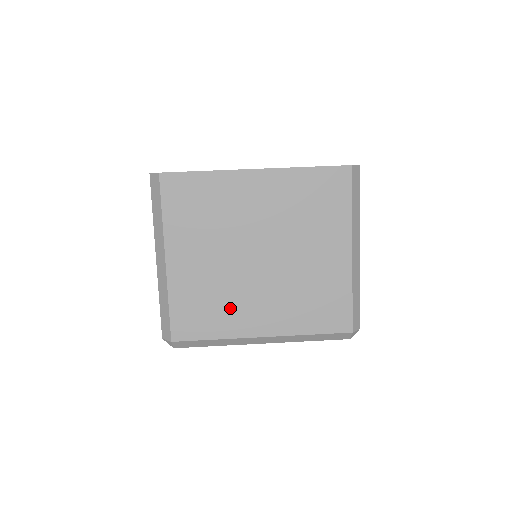
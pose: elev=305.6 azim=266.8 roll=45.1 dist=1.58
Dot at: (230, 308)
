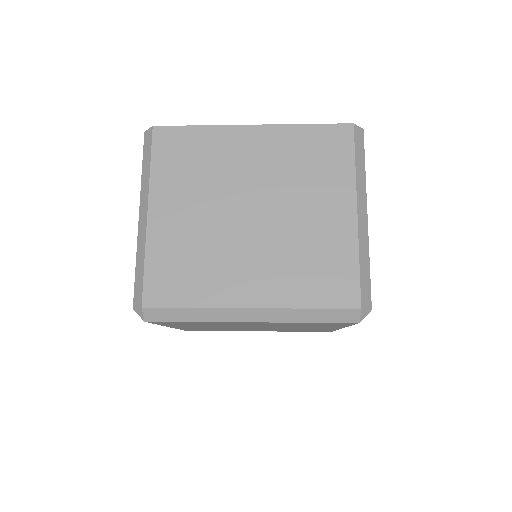
Dot at: (214, 270)
